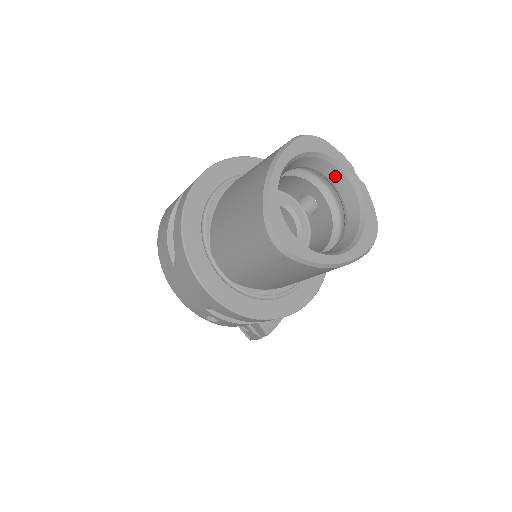
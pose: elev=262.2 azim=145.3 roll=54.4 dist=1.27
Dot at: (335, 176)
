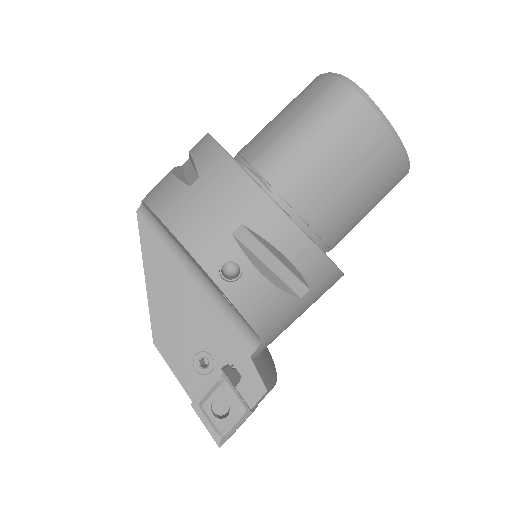
Dot at: occluded
